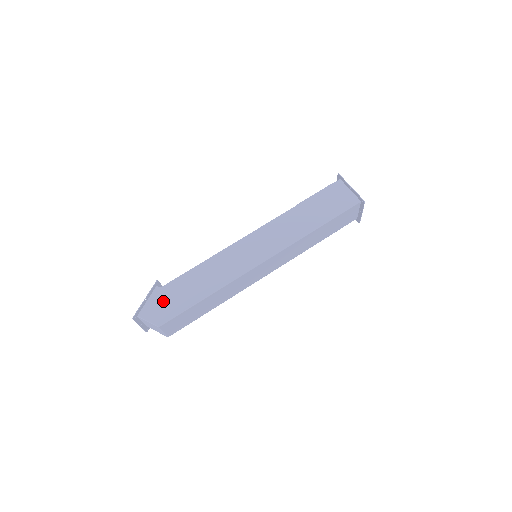
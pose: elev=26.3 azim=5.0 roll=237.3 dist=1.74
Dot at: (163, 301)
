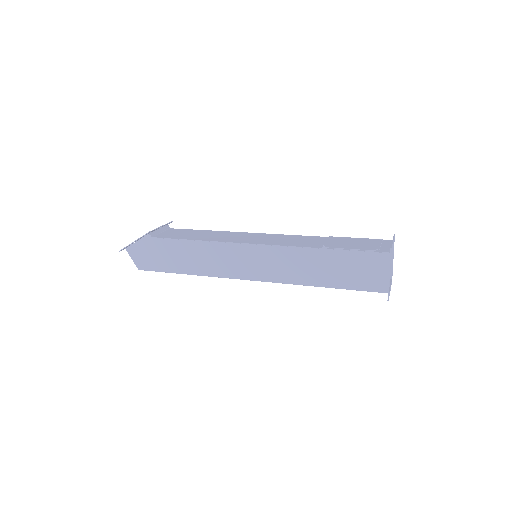
Dot at: (149, 251)
